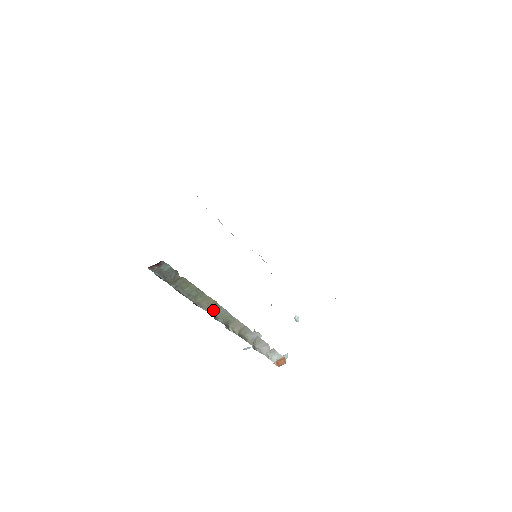
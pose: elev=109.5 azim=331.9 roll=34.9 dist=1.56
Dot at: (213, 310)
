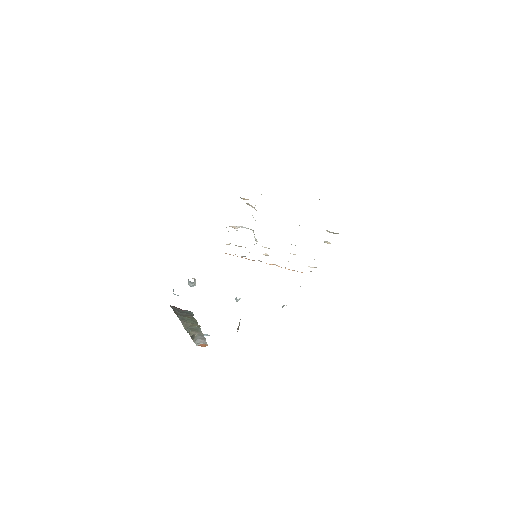
Dot at: occluded
